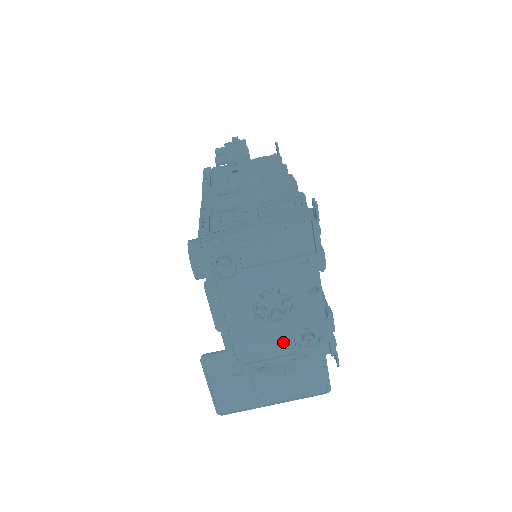
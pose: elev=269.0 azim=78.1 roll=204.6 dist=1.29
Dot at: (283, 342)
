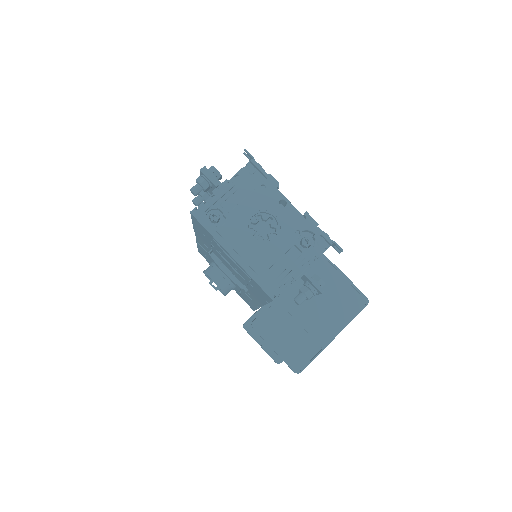
Dot at: (291, 254)
